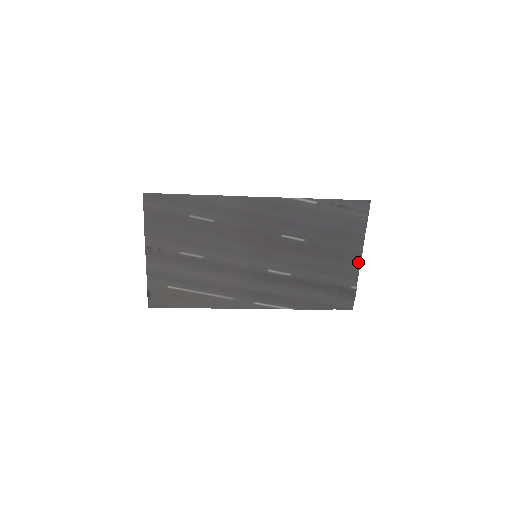
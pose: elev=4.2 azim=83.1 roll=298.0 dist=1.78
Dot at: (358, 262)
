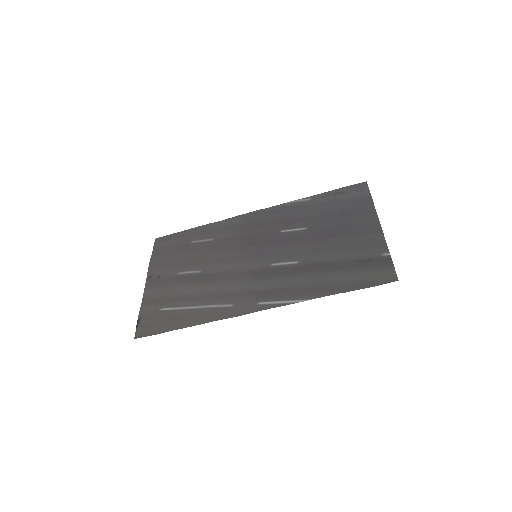
Dot at: (379, 230)
